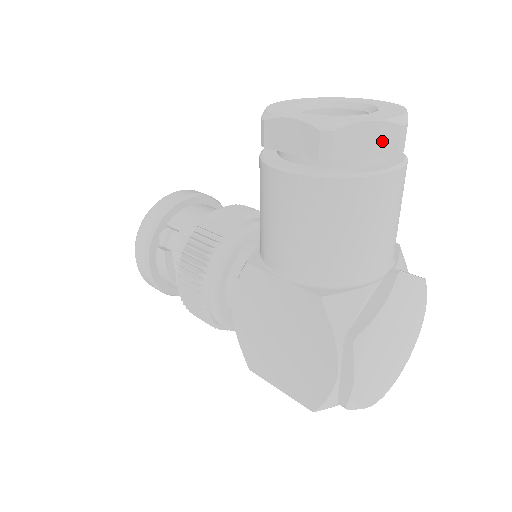
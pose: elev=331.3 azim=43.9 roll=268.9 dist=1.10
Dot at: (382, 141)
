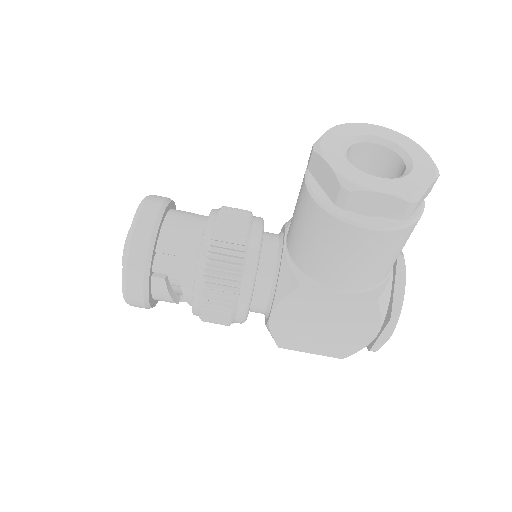
Dot at: (429, 190)
